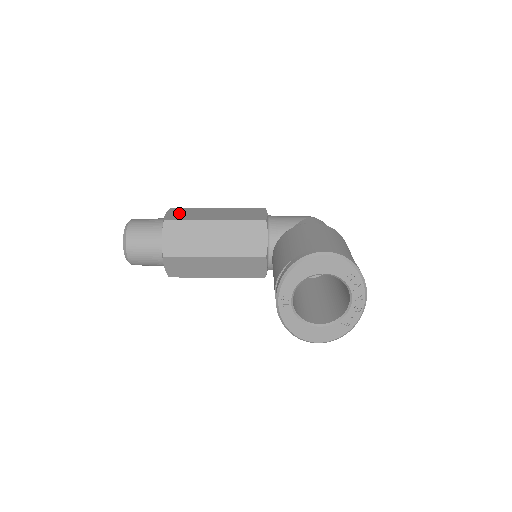
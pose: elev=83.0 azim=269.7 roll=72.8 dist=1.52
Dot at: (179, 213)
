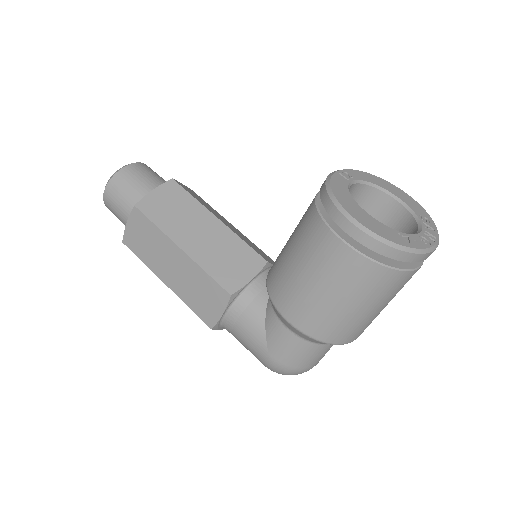
Dot at: occluded
